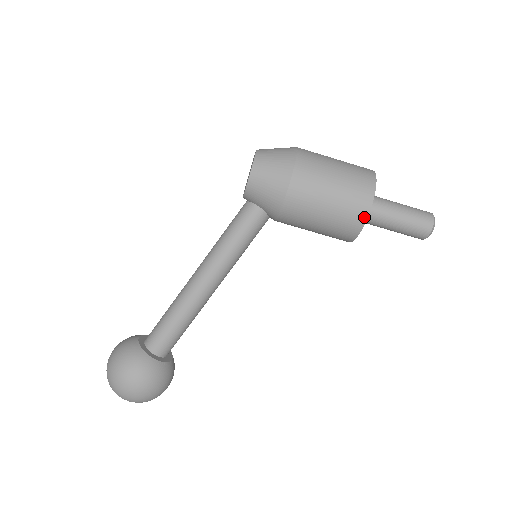
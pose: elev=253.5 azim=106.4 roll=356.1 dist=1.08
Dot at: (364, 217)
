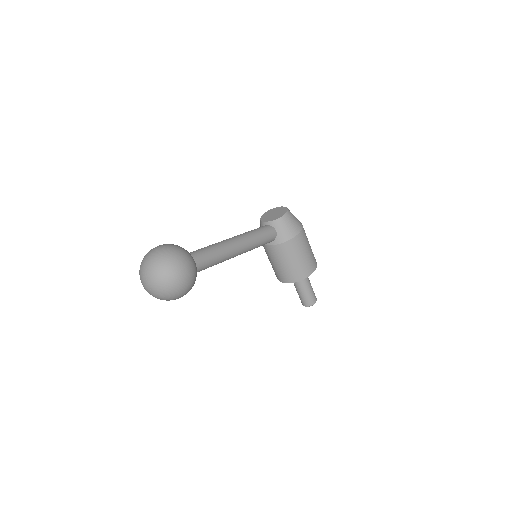
Dot at: (312, 271)
